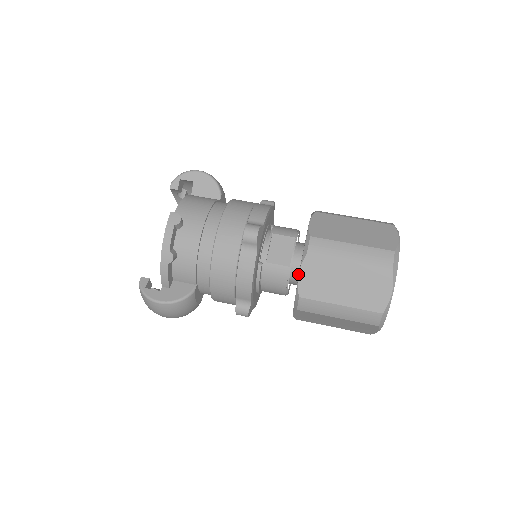
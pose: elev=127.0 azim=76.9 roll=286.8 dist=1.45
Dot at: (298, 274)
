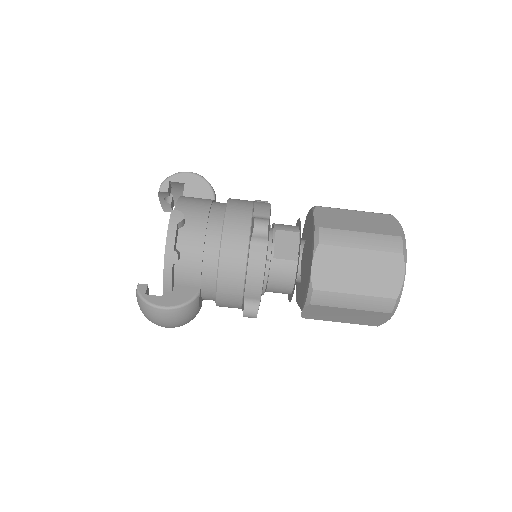
Dot at: occluded
